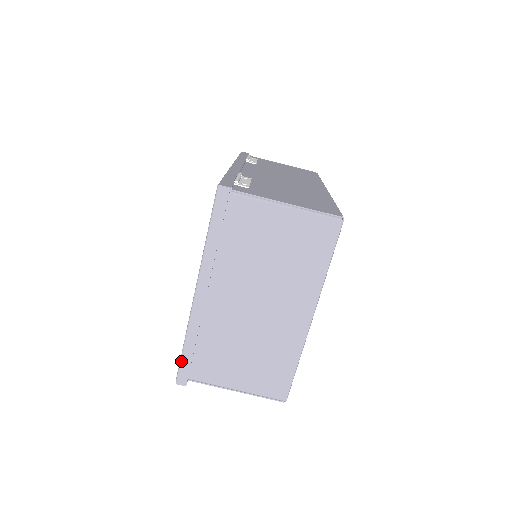
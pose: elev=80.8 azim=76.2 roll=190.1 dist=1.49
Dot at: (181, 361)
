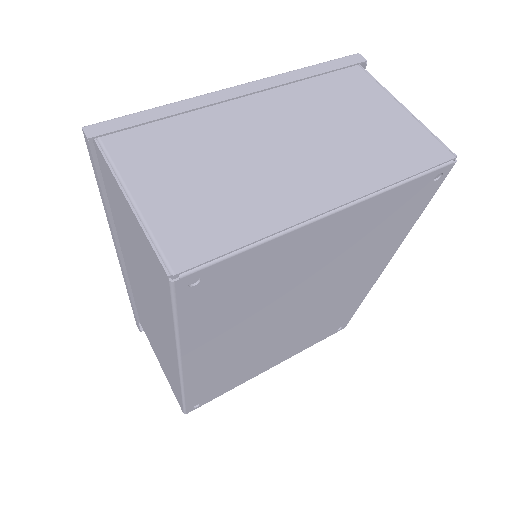
Dot at: (127, 115)
